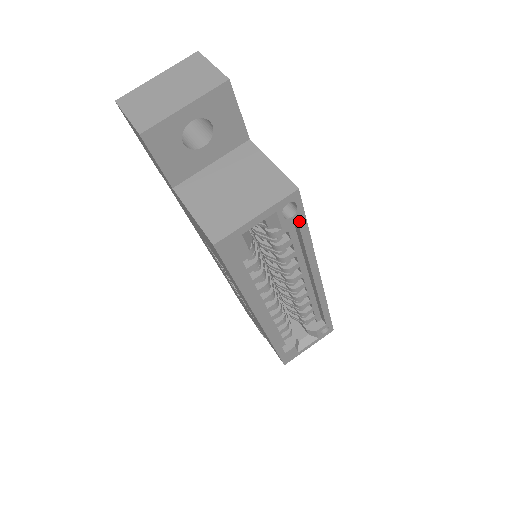
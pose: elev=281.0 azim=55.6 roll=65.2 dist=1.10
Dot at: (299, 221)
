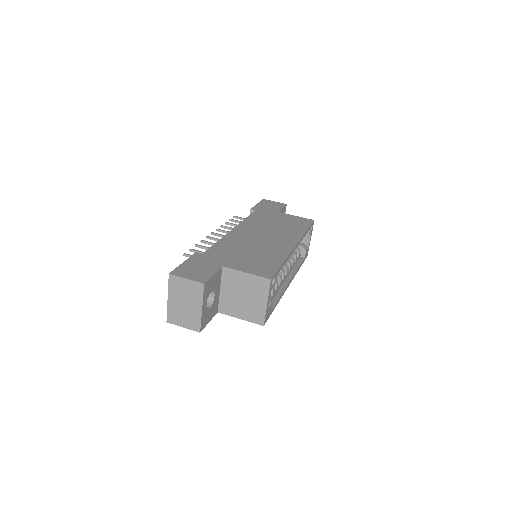
Dot at: occluded
